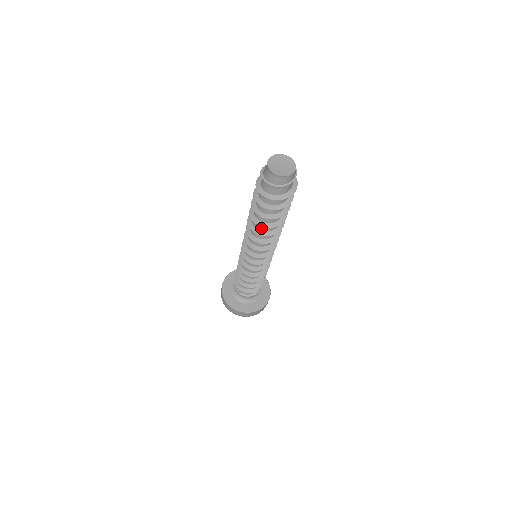
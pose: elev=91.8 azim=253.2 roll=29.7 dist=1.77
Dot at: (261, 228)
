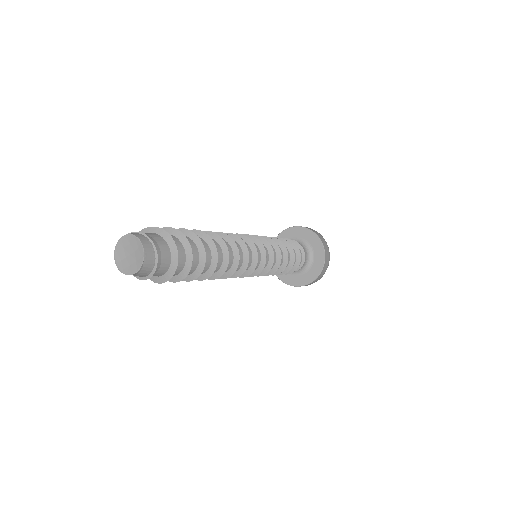
Dot at: occluded
